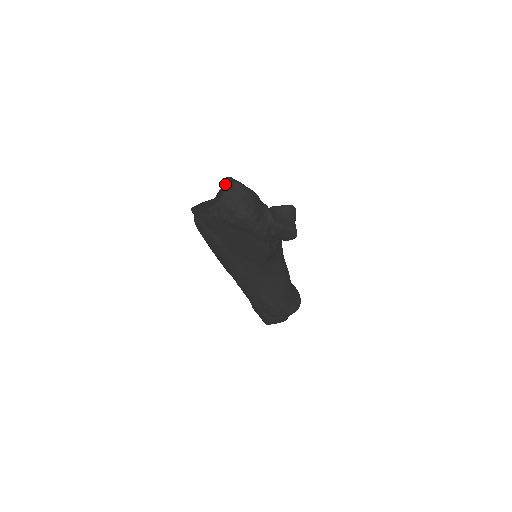
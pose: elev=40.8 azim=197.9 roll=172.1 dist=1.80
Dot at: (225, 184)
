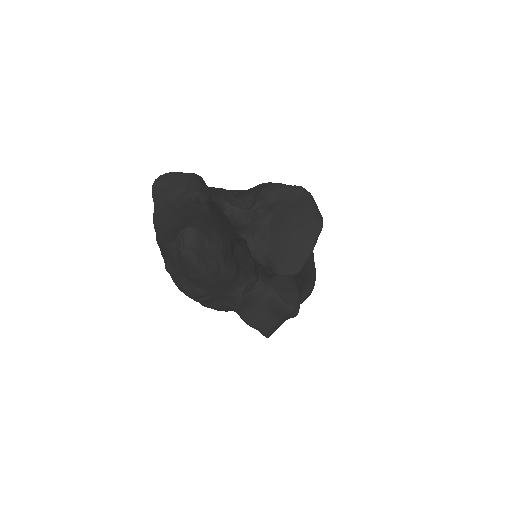
Dot at: (175, 237)
